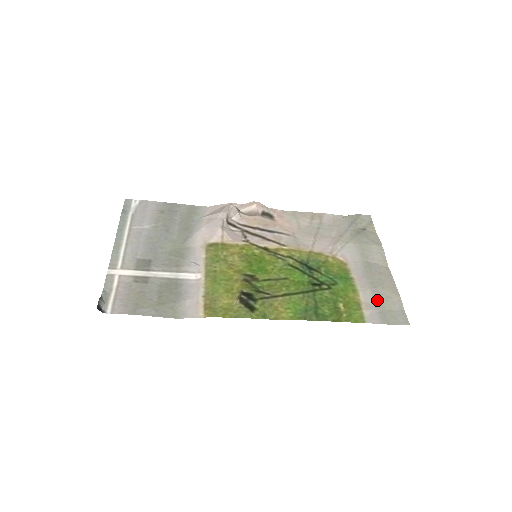
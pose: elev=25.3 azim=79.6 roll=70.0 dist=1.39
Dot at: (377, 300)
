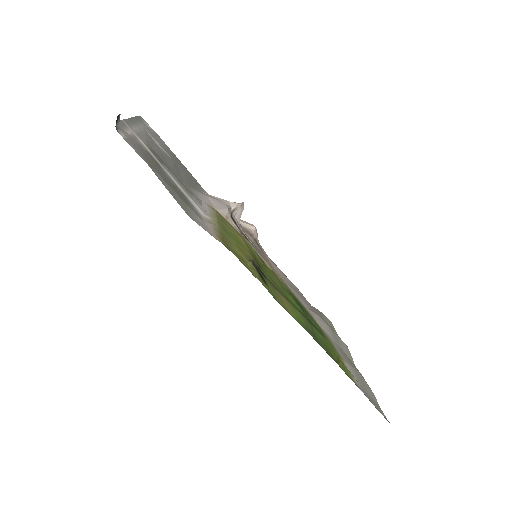
Dot at: (359, 379)
